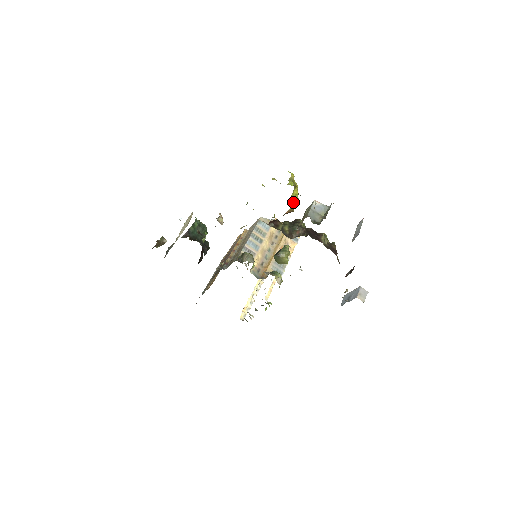
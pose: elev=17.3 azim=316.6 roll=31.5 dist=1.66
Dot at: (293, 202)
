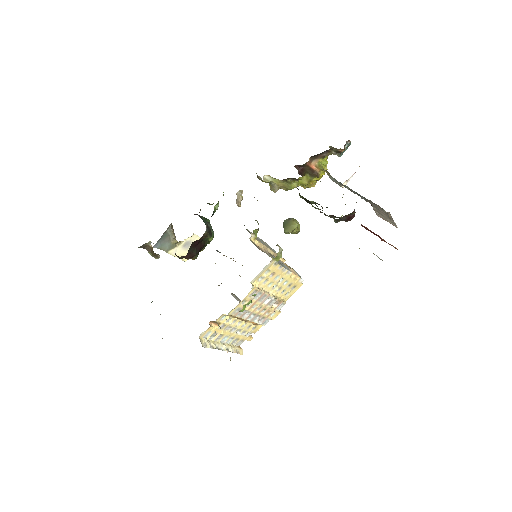
Dot at: (322, 164)
